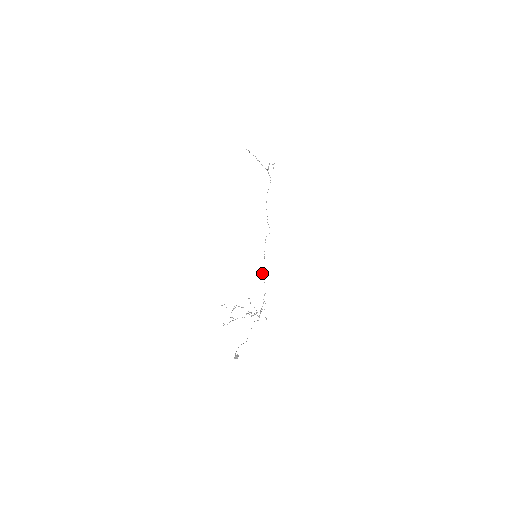
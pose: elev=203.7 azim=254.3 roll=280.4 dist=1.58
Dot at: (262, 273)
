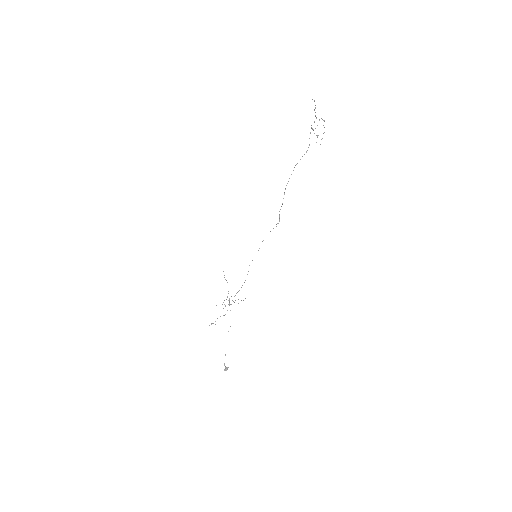
Dot at: occluded
